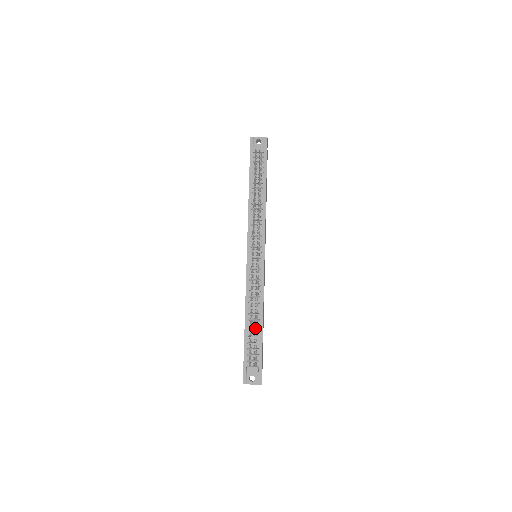
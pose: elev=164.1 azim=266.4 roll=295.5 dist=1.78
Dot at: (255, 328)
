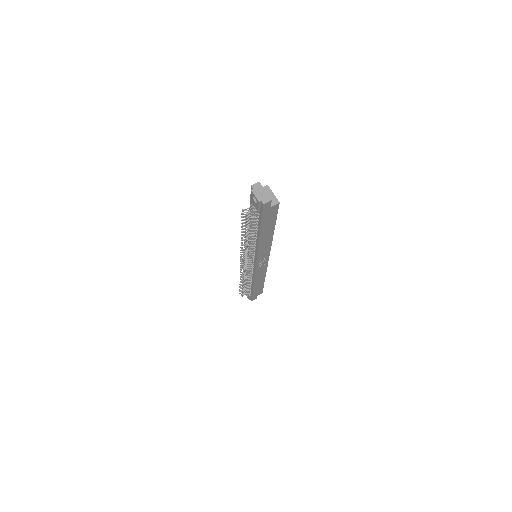
Dot at: (242, 288)
